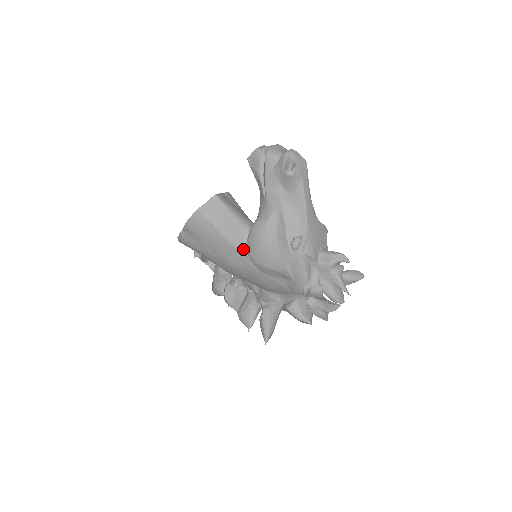
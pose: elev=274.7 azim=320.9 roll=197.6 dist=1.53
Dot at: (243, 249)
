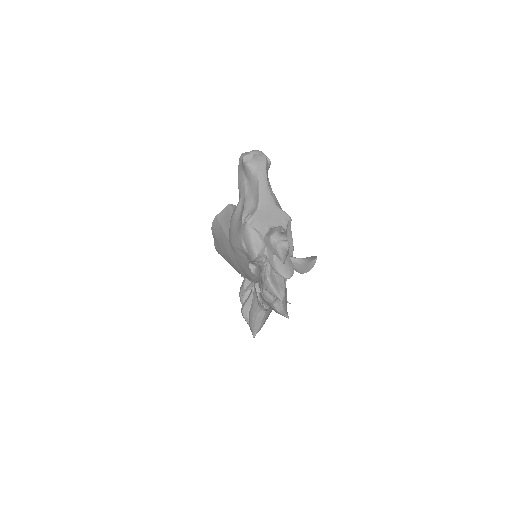
Dot at: occluded
